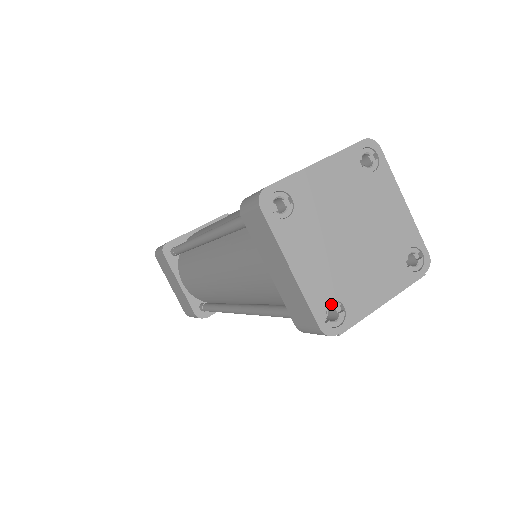
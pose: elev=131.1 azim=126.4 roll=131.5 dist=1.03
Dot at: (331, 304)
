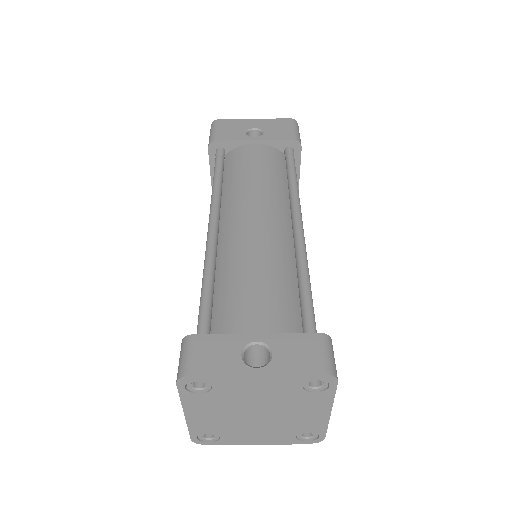
Dot at: (210, 433)
